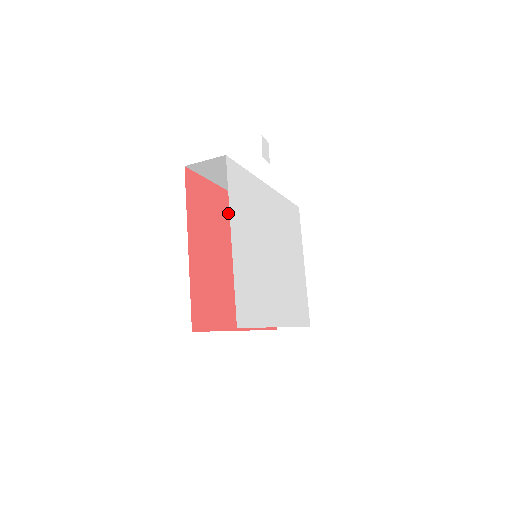
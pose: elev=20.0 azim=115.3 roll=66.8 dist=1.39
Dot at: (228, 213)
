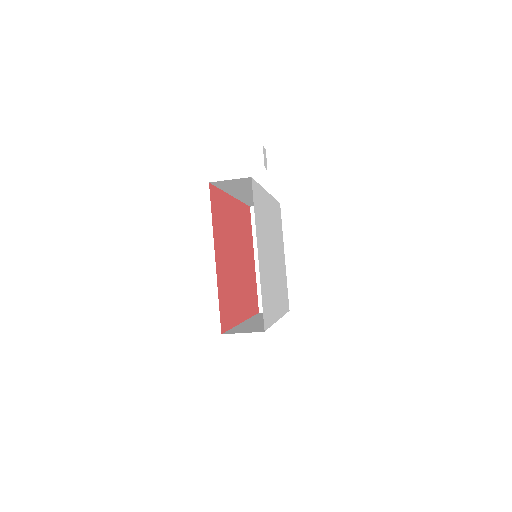
Dot at: (231, 217)
